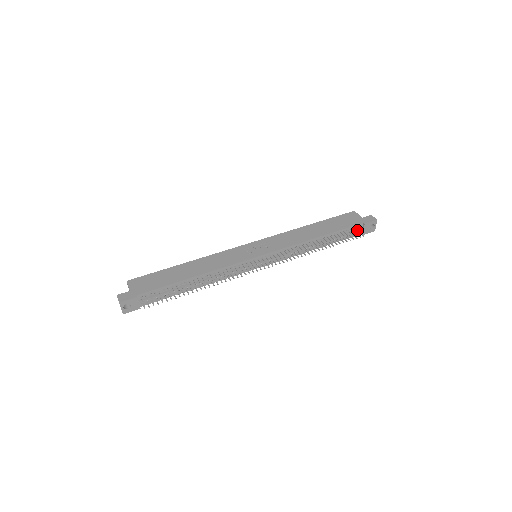
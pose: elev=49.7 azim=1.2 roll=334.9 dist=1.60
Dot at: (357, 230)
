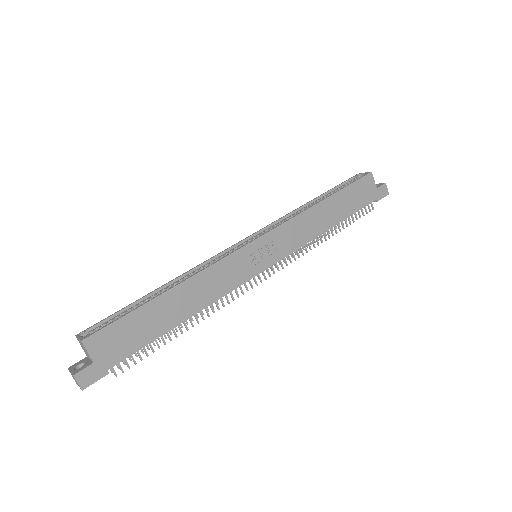
Dot at: occluded
